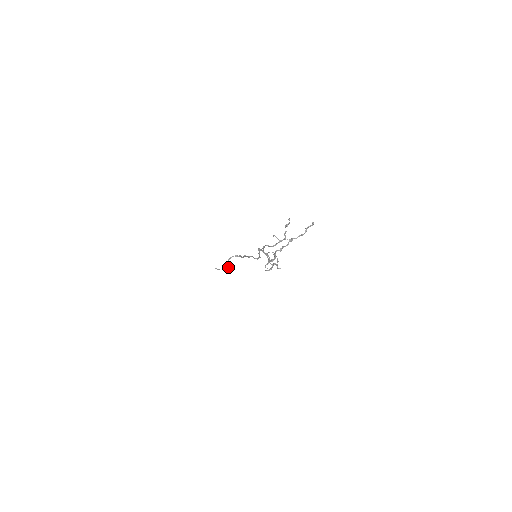
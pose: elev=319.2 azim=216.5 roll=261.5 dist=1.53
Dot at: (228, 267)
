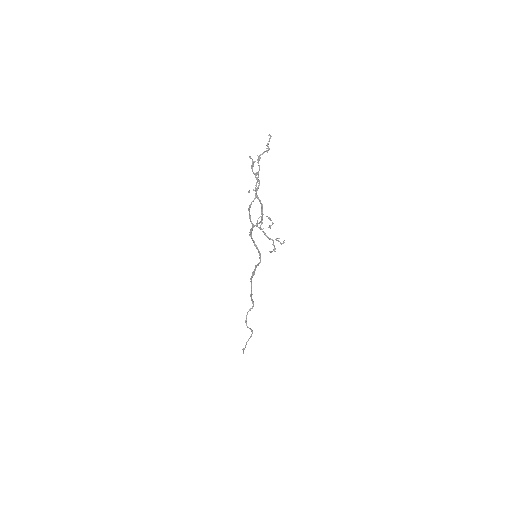
Dot at: (250, 329)
